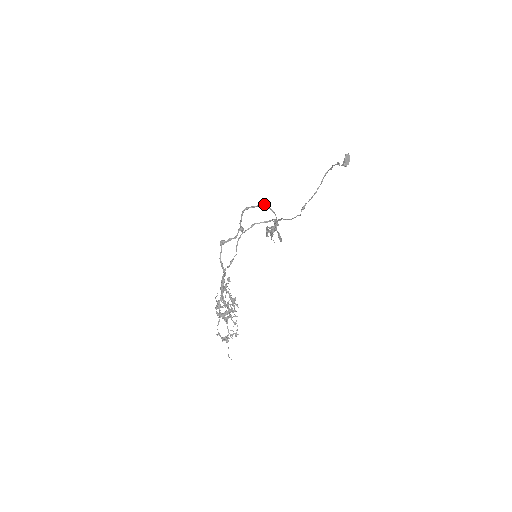
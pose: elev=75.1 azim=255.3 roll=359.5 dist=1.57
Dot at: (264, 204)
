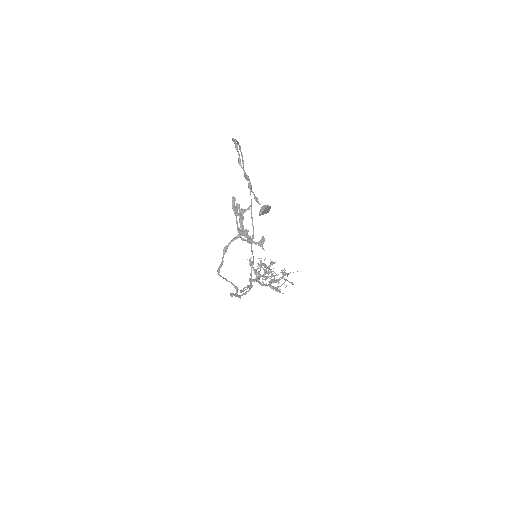
Dot at: (224, 253)
